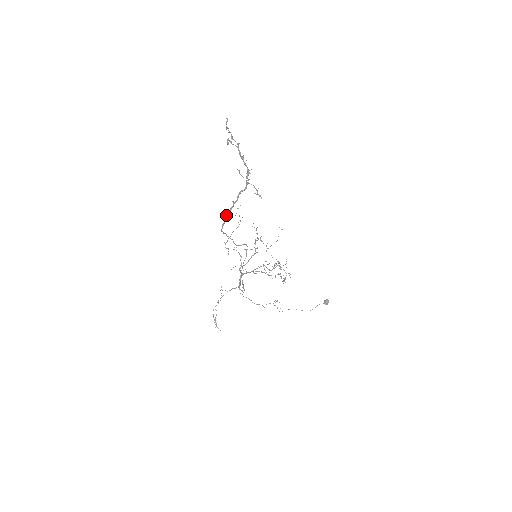
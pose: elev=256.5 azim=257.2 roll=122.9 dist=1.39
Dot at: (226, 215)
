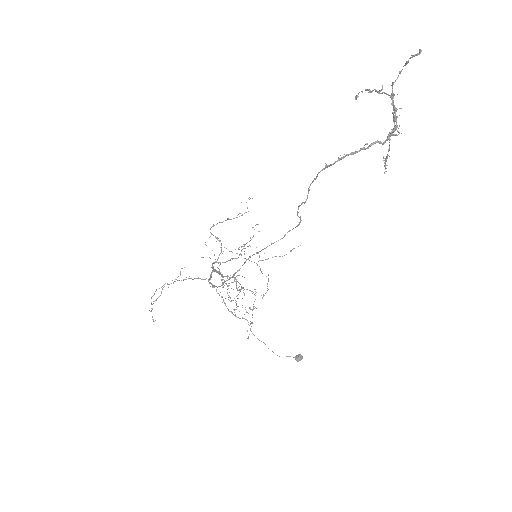
Dot at: occluded
